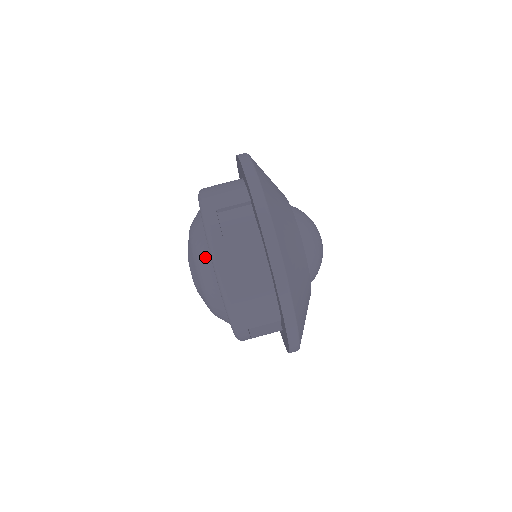
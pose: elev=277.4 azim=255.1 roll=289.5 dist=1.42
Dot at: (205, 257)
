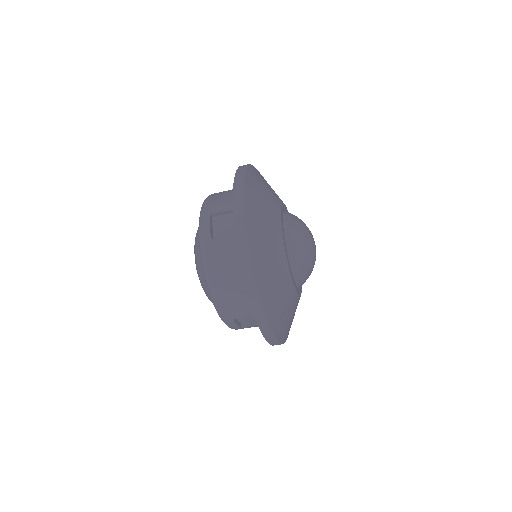
Dot at: occluded
